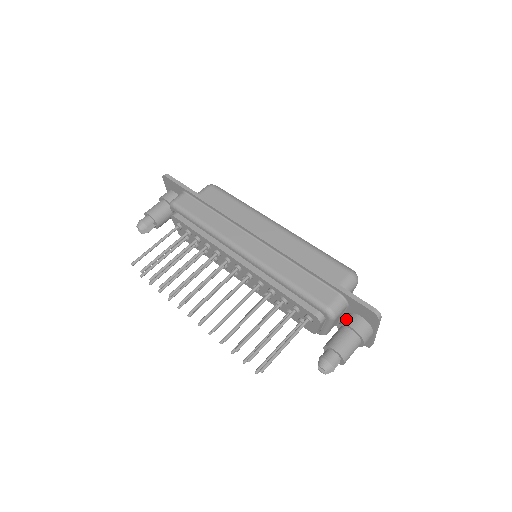
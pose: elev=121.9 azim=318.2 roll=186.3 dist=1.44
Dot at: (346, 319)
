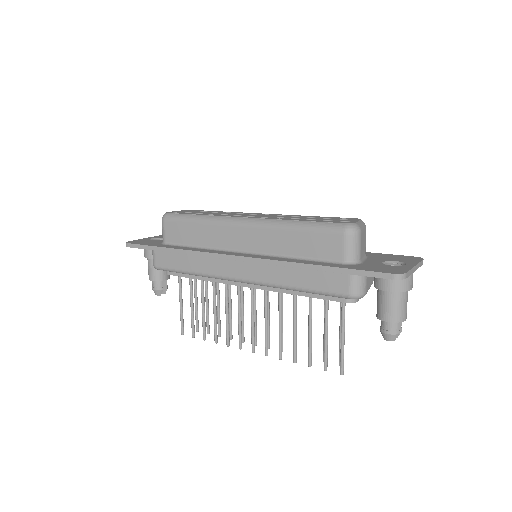
Dot at: (376, 282)
